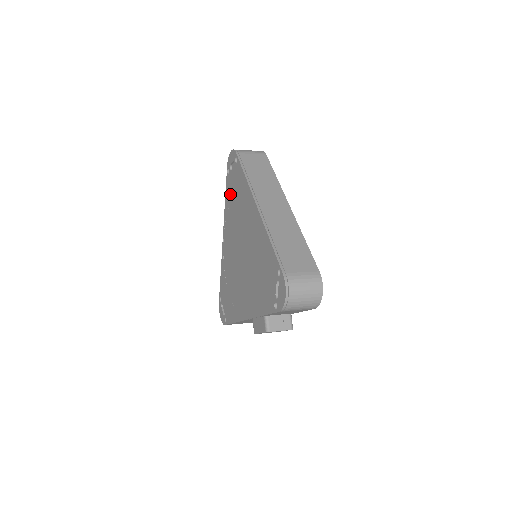
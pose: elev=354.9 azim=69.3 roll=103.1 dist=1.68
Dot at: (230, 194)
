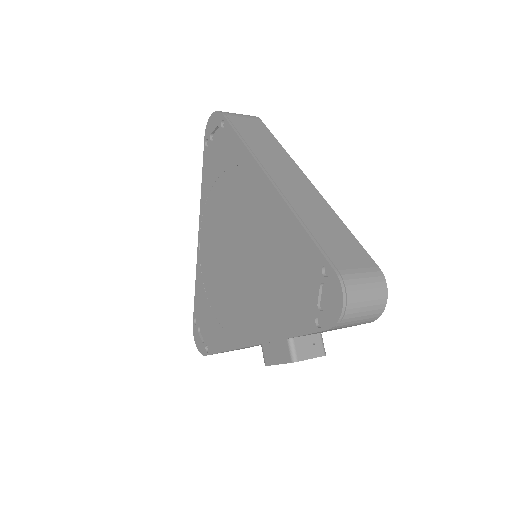
Dot at: (212, 174)
